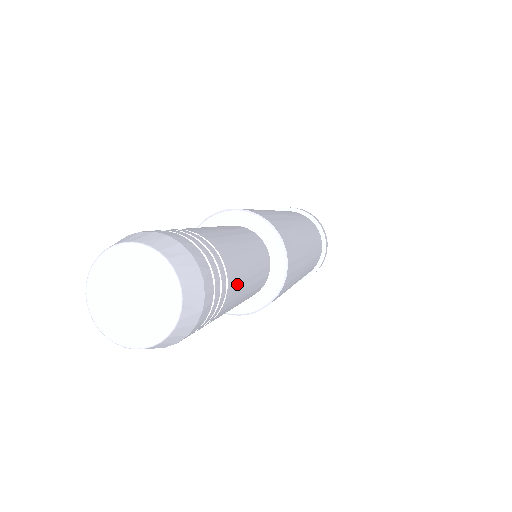
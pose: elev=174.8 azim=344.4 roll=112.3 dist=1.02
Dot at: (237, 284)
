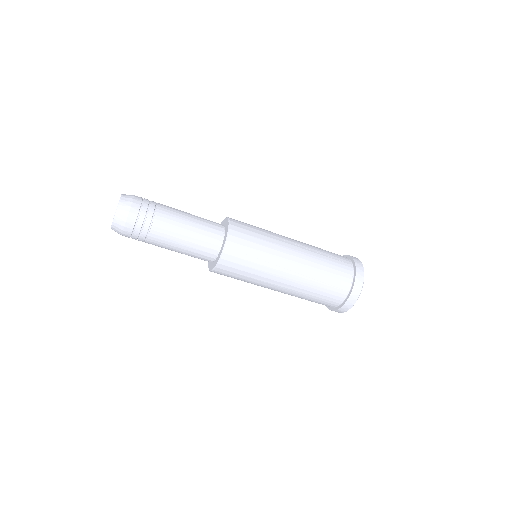
Dot at: (164, 230)
